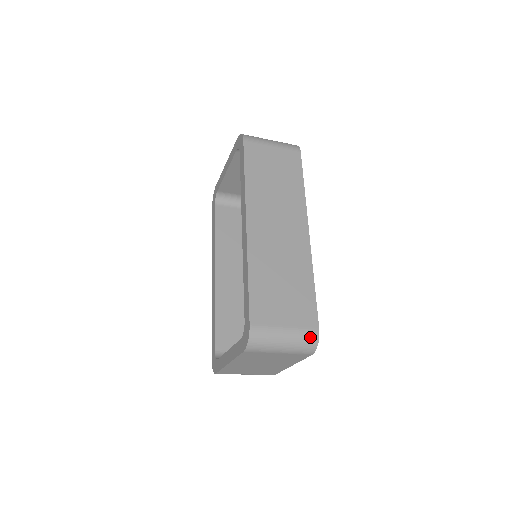
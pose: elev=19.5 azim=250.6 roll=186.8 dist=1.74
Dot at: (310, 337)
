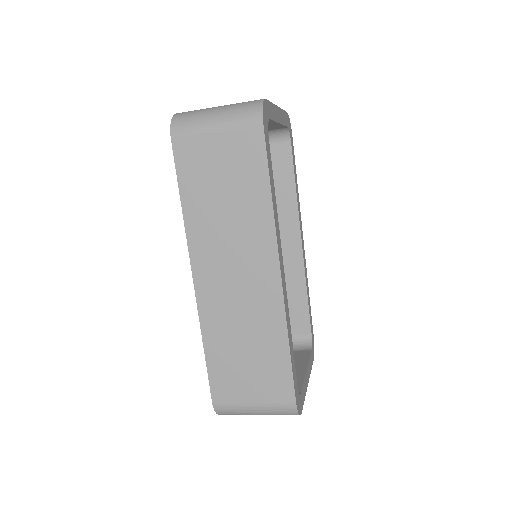
Dot at: (286, 410)
